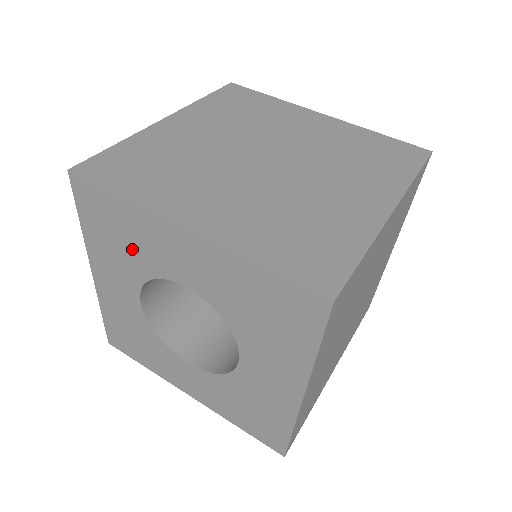
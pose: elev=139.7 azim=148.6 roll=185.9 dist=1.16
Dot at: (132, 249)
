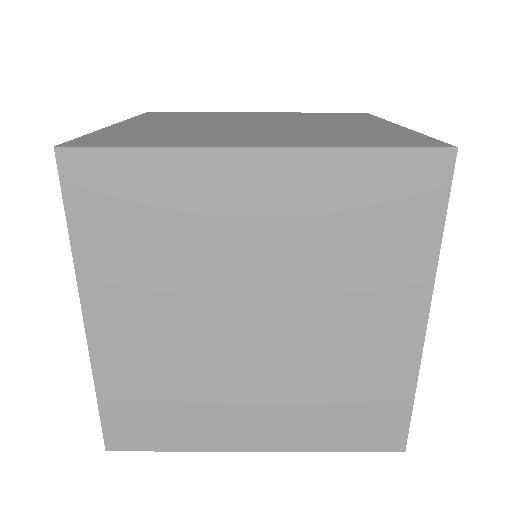
Dot at: occluded
